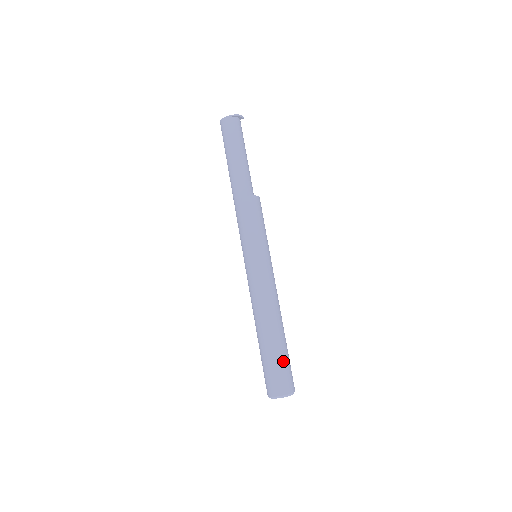
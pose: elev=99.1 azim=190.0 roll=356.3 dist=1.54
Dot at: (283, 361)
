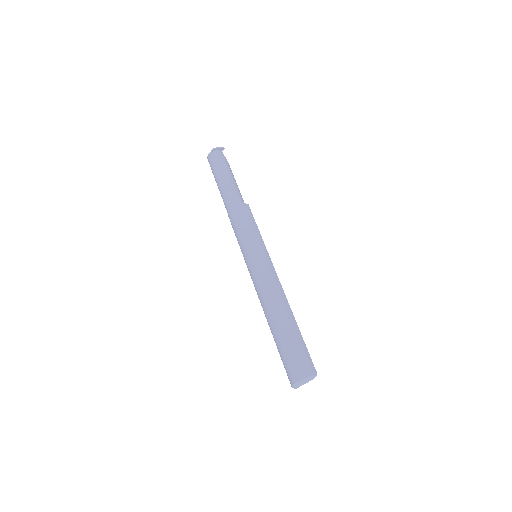
Dot at: (292, 345)
